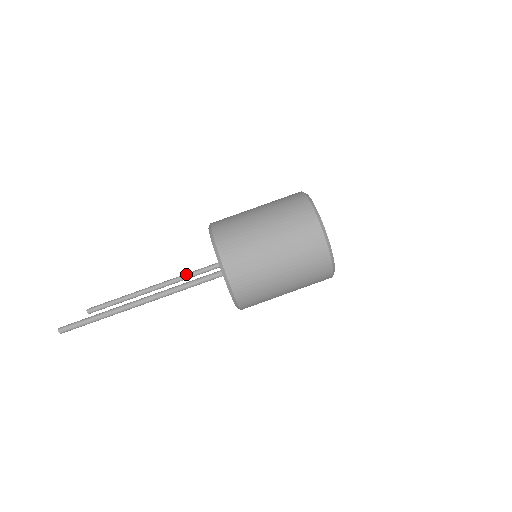
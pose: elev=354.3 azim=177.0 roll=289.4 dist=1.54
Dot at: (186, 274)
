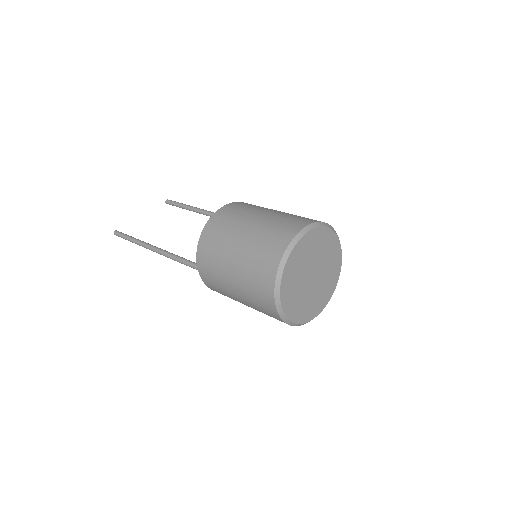
Dot at: occluded
